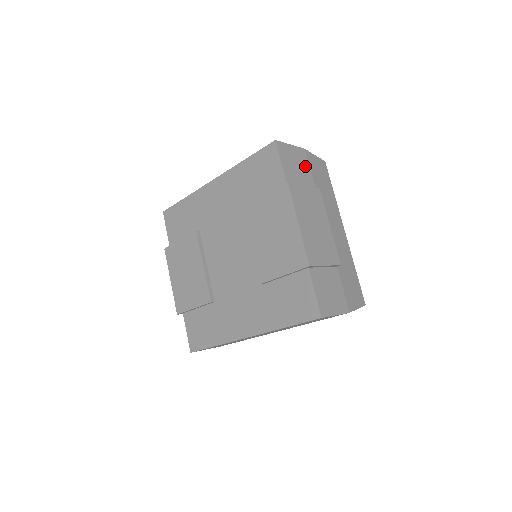
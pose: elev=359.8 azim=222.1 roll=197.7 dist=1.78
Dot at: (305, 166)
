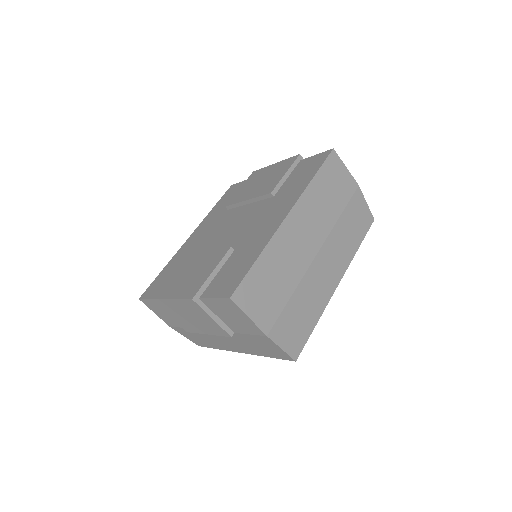
Dot at: occluded
